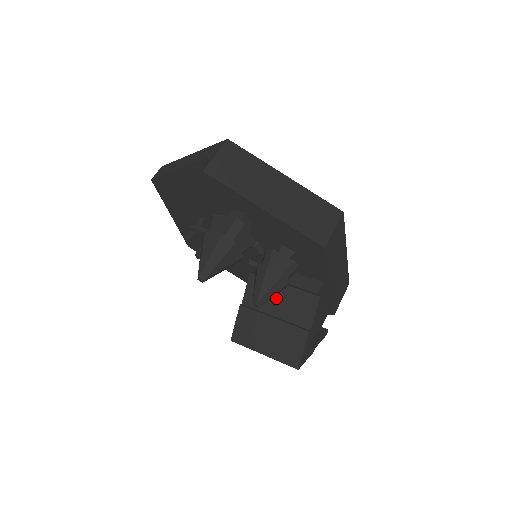
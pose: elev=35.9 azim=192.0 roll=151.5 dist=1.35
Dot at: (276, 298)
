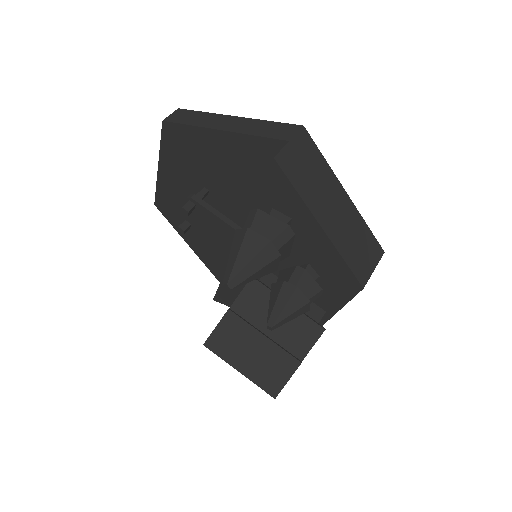
Dot at: occluded
